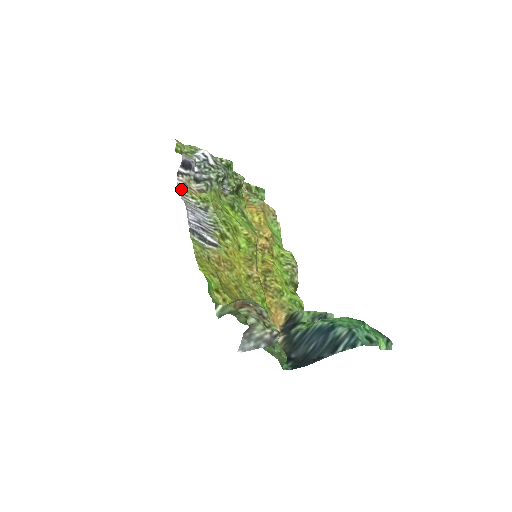
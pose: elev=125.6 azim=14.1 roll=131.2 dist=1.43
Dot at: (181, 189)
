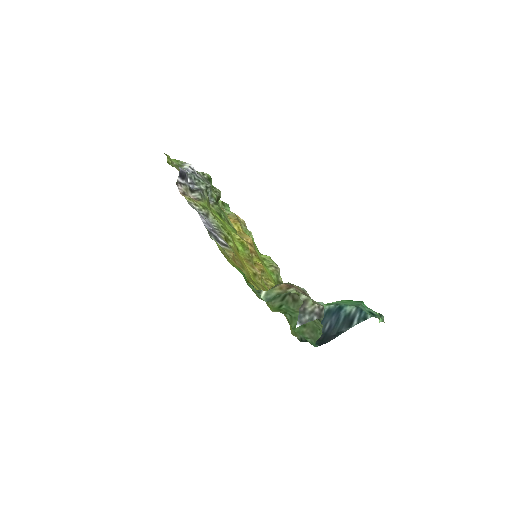
Dot at: occluded
